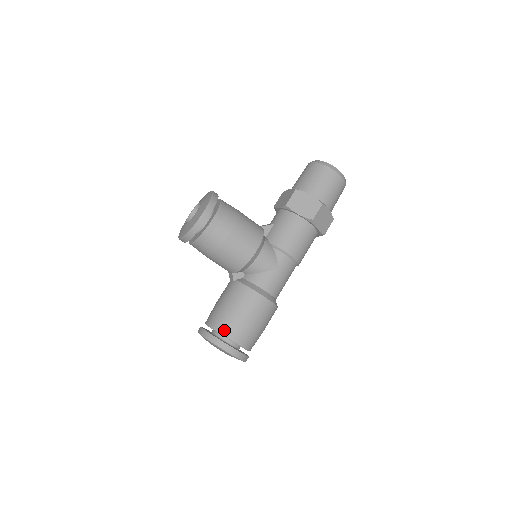
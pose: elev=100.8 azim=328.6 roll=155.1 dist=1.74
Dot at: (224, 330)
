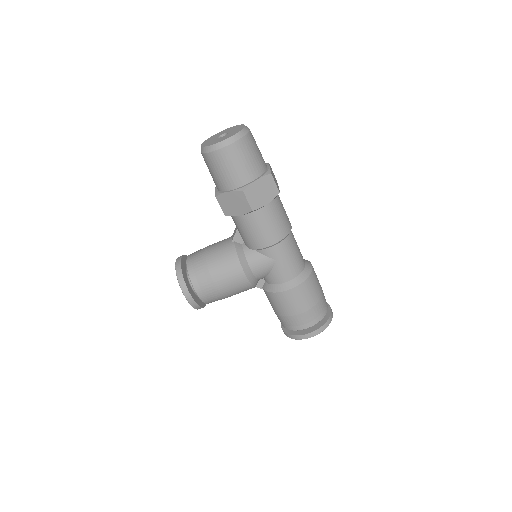
Dot at: (291, 327)
